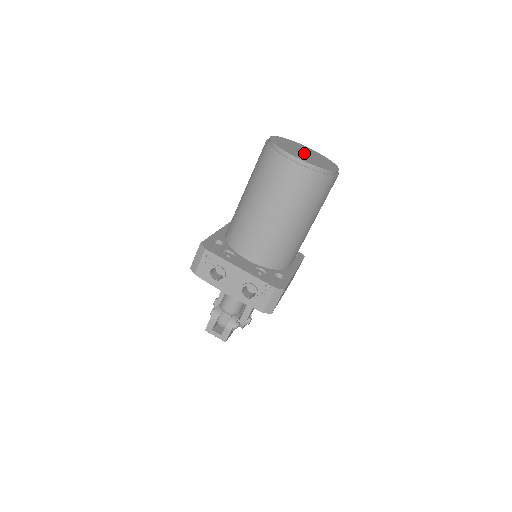
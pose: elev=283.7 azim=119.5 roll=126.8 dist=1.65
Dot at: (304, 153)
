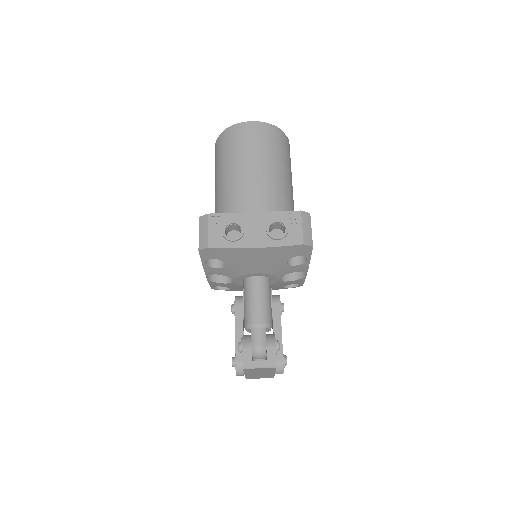
Dot at: occluded
